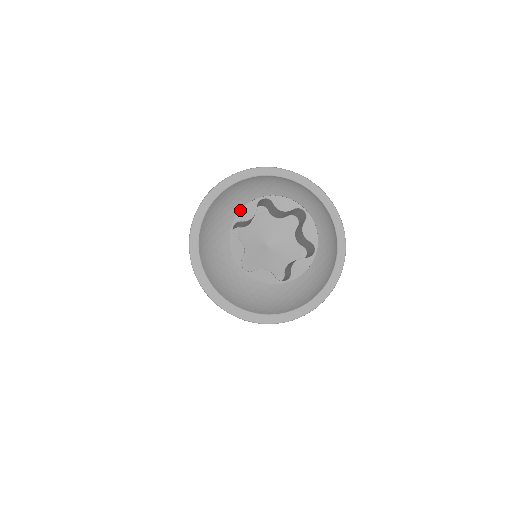
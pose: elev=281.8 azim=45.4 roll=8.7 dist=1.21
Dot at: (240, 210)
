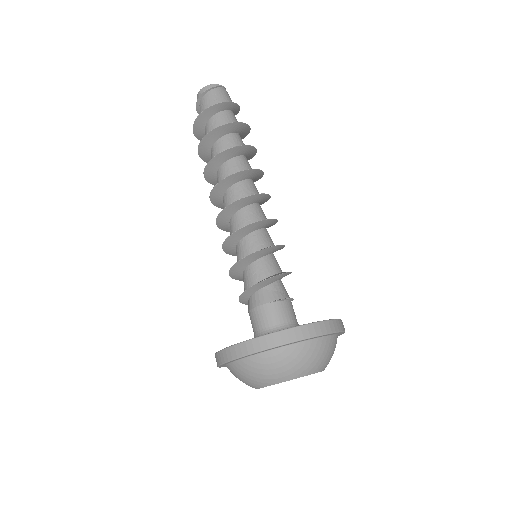
Dot at: (281, 382)
